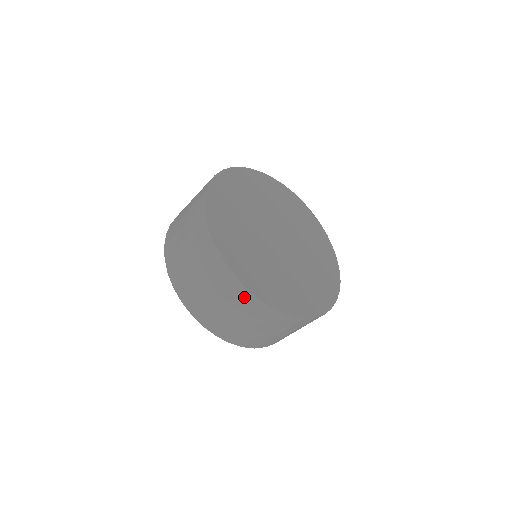
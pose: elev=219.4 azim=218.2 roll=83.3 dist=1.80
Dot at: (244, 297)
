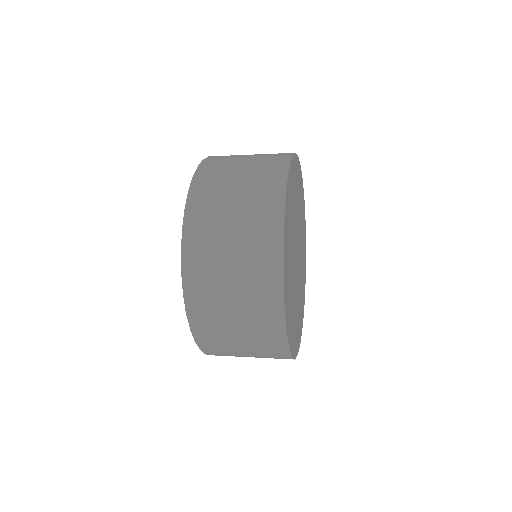
Dot at: occluded
